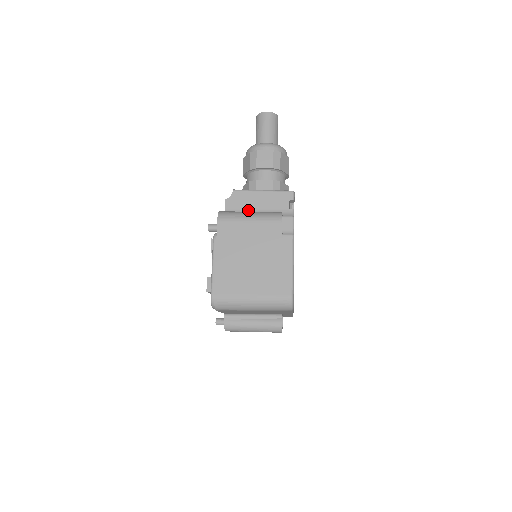
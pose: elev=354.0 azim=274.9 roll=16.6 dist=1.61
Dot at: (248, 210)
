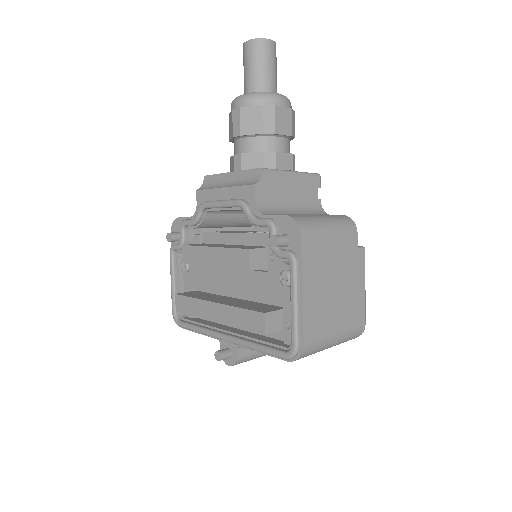
Dot at: (281, 201)
